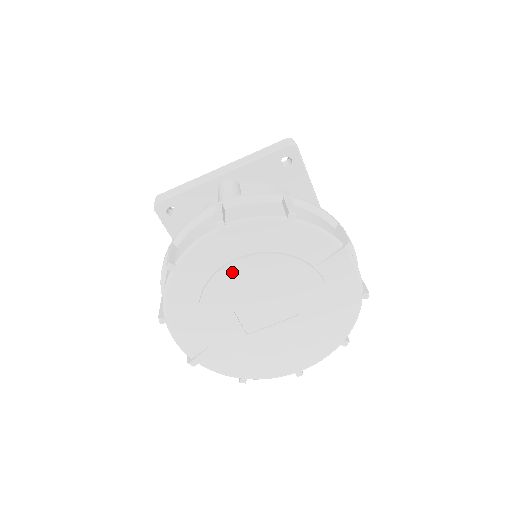
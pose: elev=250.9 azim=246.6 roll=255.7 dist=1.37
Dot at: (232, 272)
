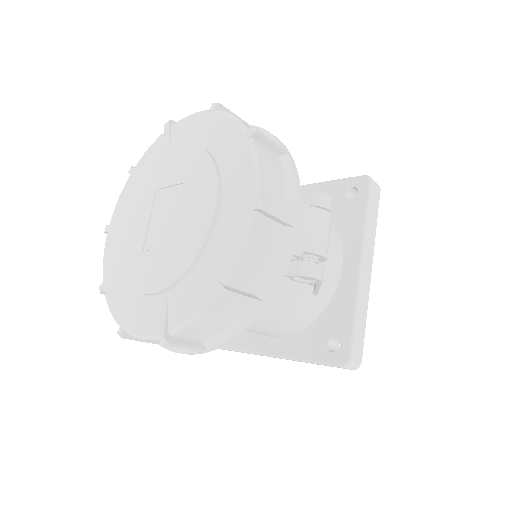
Dot at: (125, 234)
